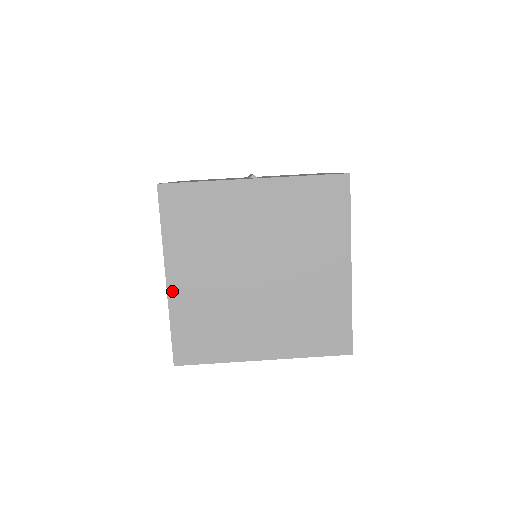
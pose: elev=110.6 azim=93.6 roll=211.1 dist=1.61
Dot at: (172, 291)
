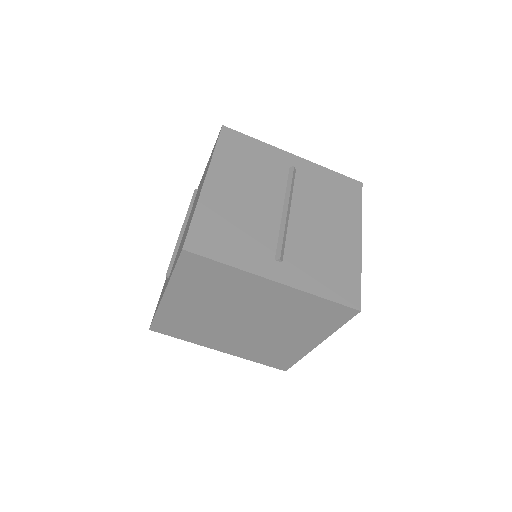
Dot at: (165, 302)
